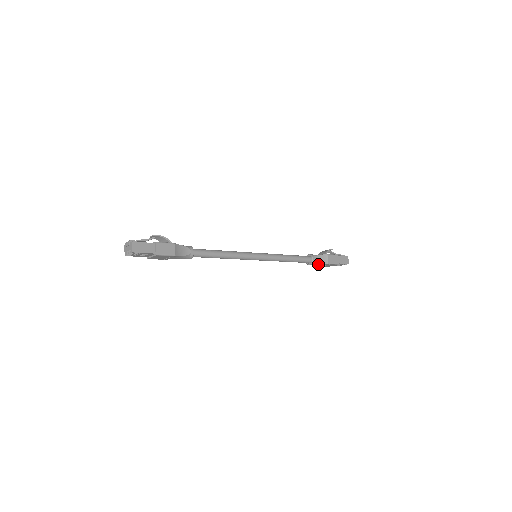
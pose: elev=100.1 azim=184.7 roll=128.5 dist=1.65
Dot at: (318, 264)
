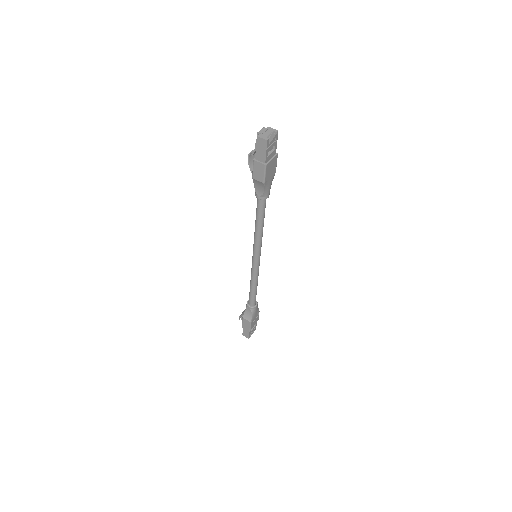
Dot at: (257, 309)
